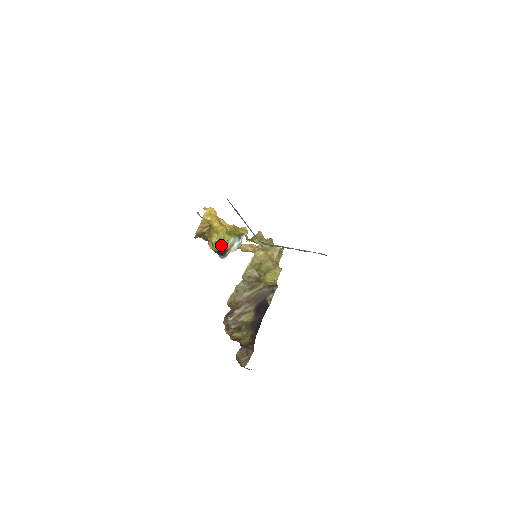
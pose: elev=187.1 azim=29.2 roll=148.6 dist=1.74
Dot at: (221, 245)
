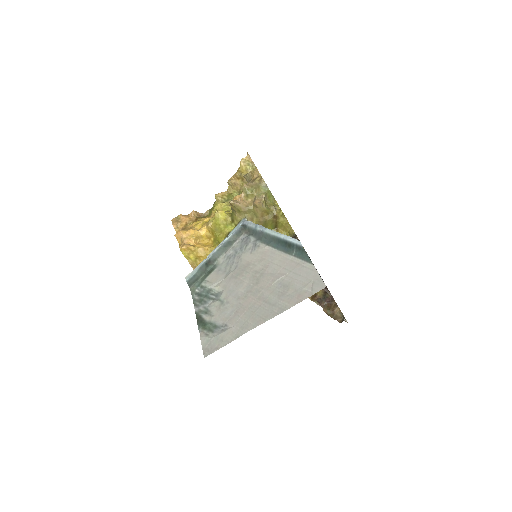
Dot at: occluded
